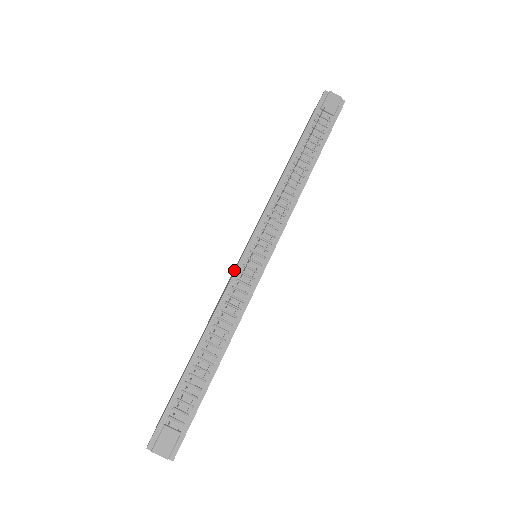
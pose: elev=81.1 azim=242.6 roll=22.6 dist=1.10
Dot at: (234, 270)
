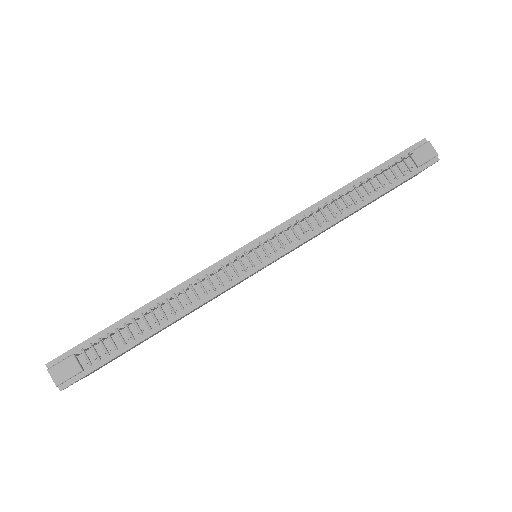
Dot at: occluded
